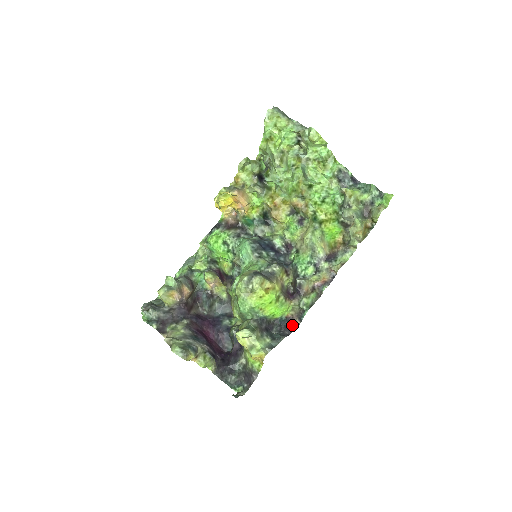
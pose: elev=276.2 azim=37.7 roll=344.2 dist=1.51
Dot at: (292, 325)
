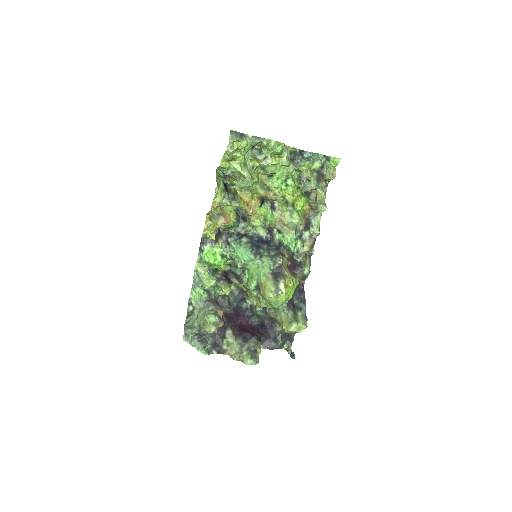
Dot at: (301, 288)
